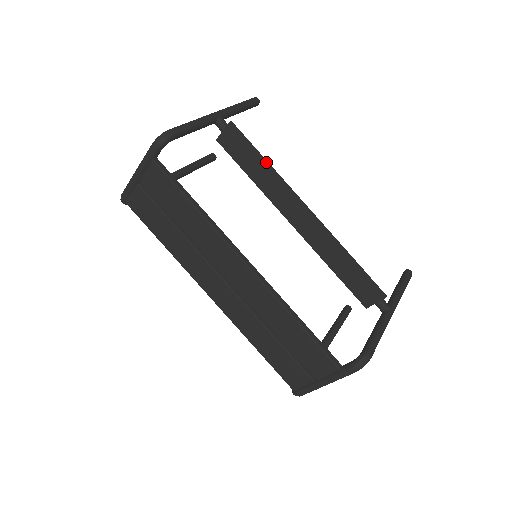
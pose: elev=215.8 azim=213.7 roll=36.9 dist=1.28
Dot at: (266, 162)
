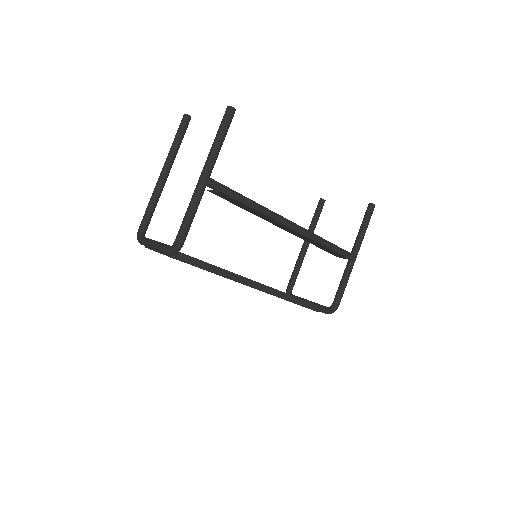
Dot at: (258, 211)
